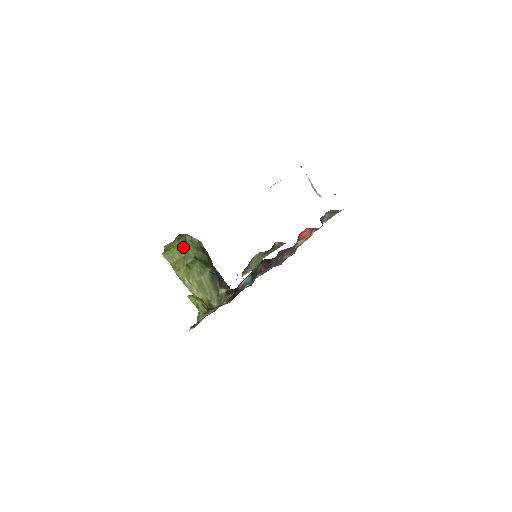
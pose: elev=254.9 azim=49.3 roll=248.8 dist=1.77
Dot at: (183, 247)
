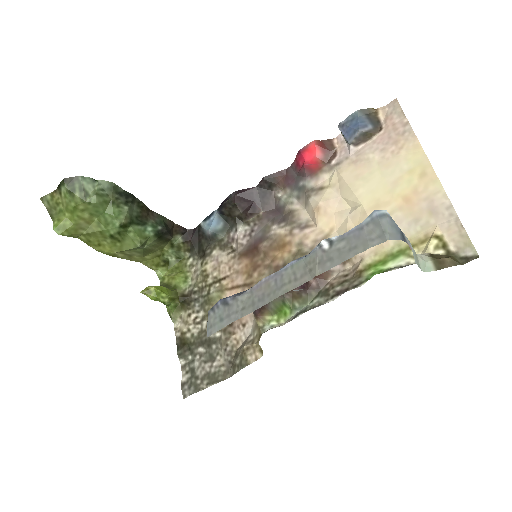
Dot at: (88, 208)
